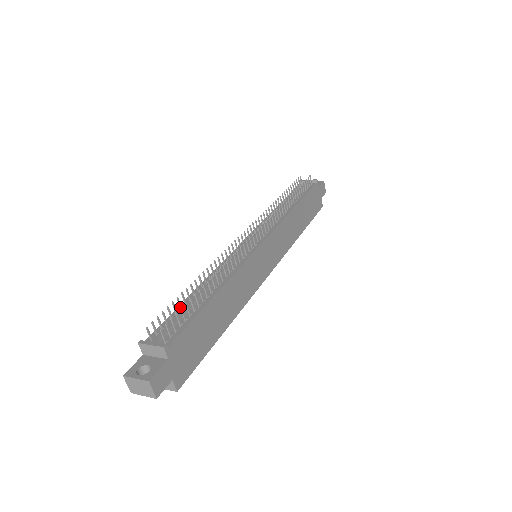
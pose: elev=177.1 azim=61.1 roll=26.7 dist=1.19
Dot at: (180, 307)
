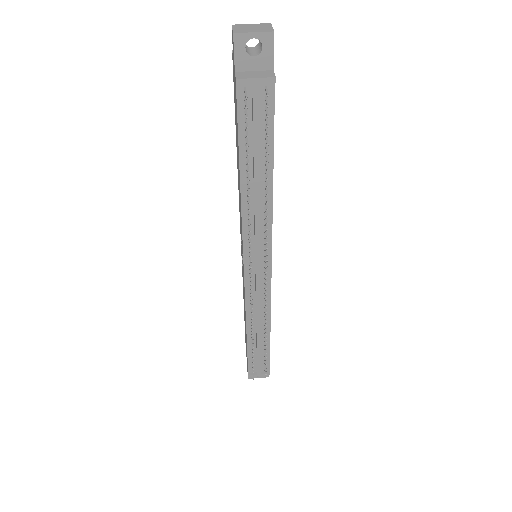
Dot at: occluded
